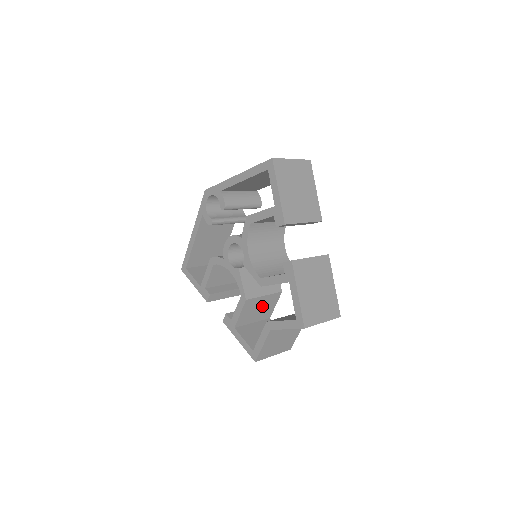
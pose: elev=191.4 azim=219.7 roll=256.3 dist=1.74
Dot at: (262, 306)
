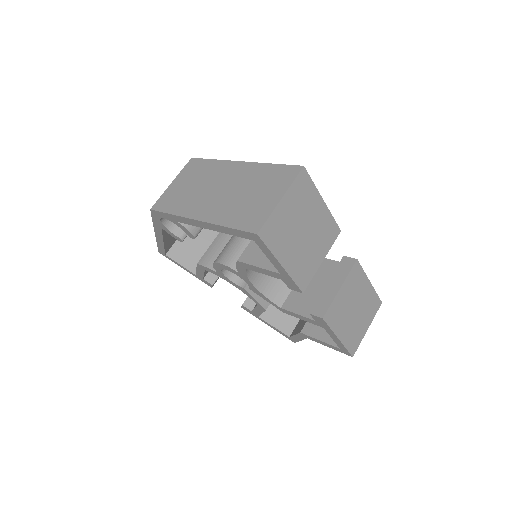
Dot at: occluded
